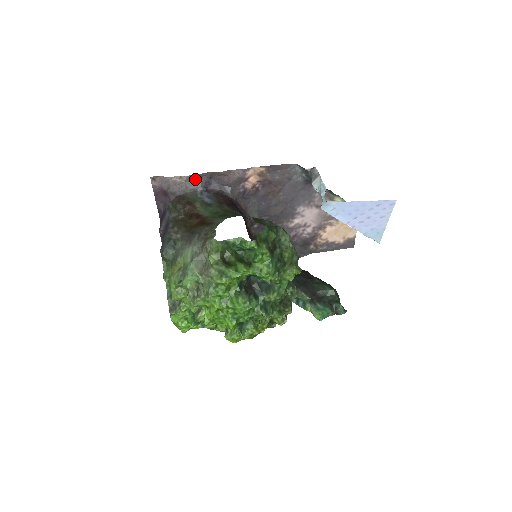
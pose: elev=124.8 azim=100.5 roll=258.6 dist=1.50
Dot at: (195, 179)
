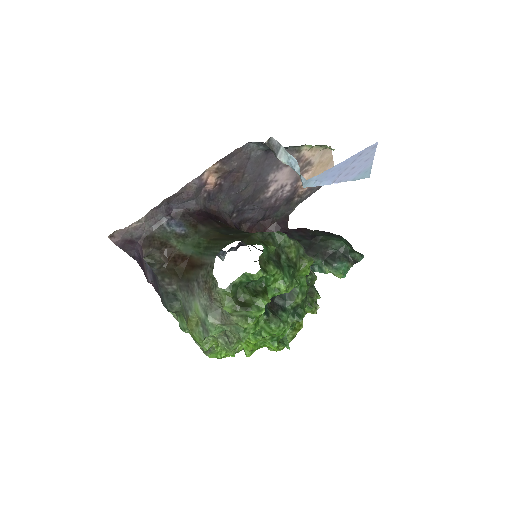
Dot at: (154, 214)
